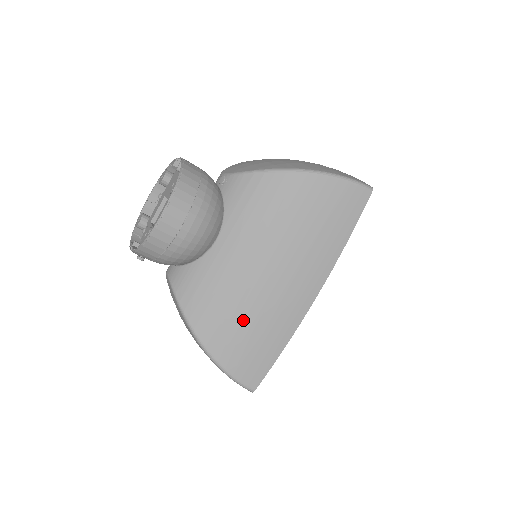
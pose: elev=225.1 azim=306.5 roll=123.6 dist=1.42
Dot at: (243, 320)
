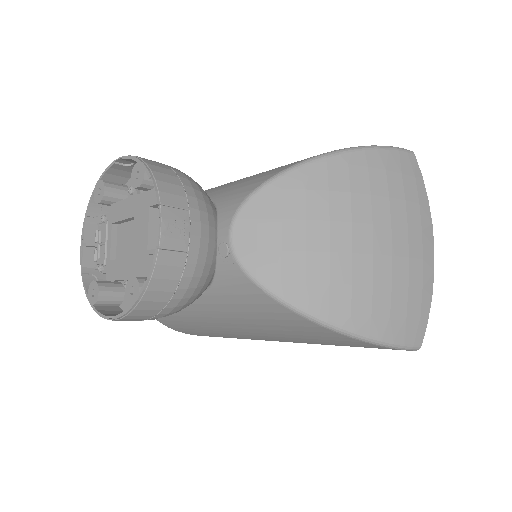
Dot at: (205, 332)
